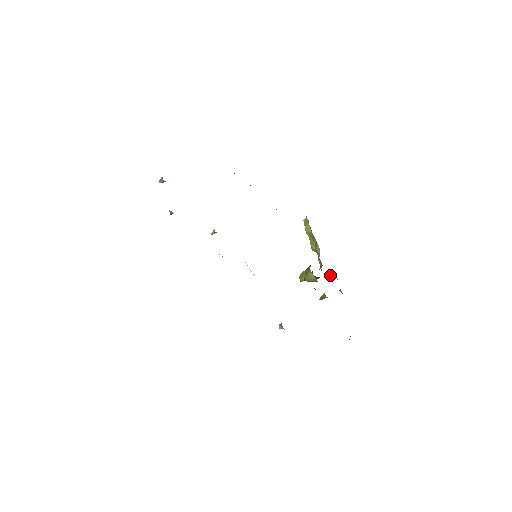
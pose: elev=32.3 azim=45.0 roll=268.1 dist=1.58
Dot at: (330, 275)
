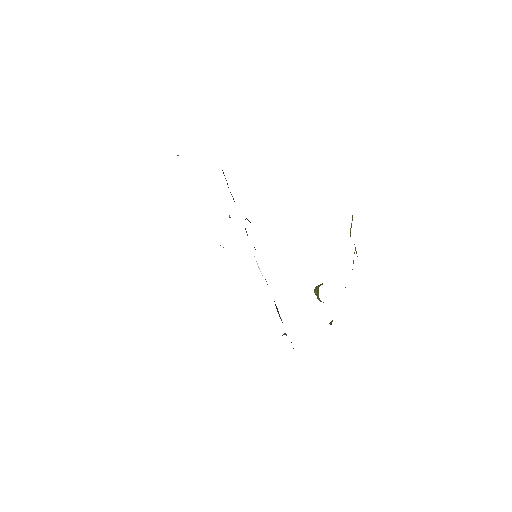
Dot at: occluded
